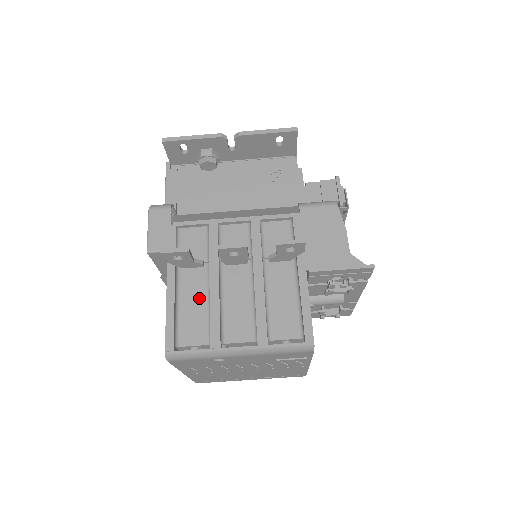
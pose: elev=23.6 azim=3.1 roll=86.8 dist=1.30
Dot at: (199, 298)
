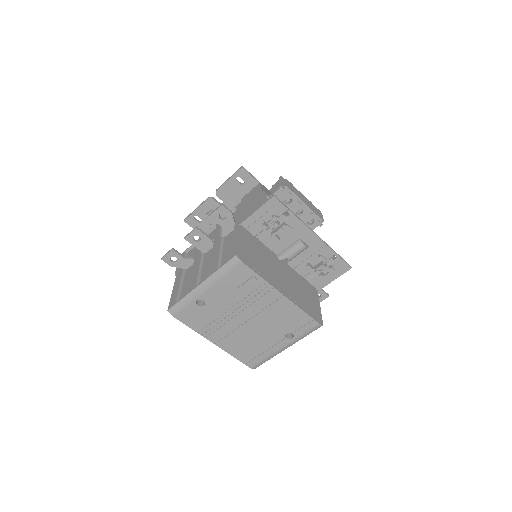
Dot at: occluded
